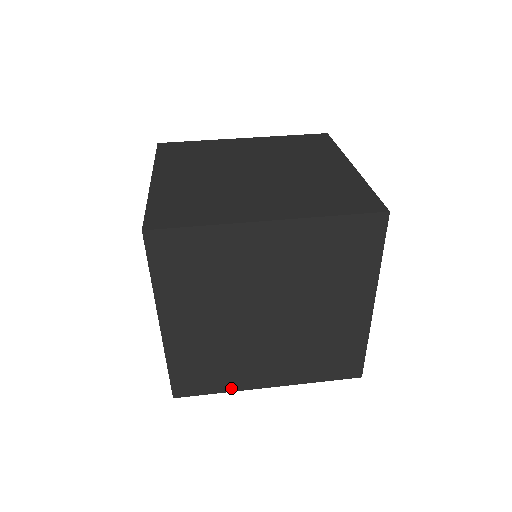
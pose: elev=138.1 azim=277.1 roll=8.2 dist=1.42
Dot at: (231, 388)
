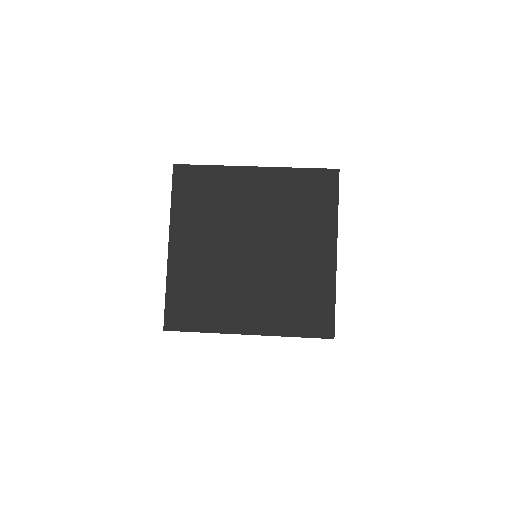
Dot at: occluded
